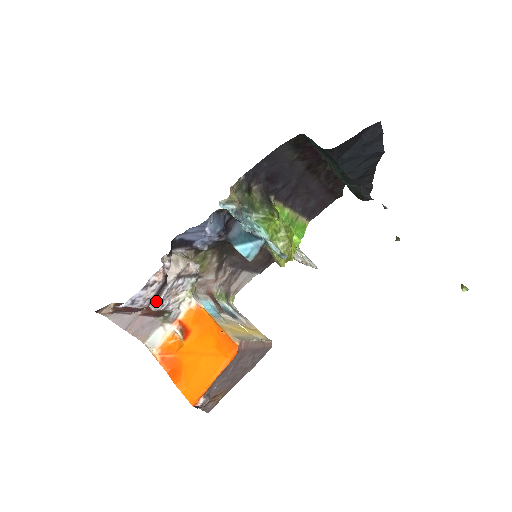
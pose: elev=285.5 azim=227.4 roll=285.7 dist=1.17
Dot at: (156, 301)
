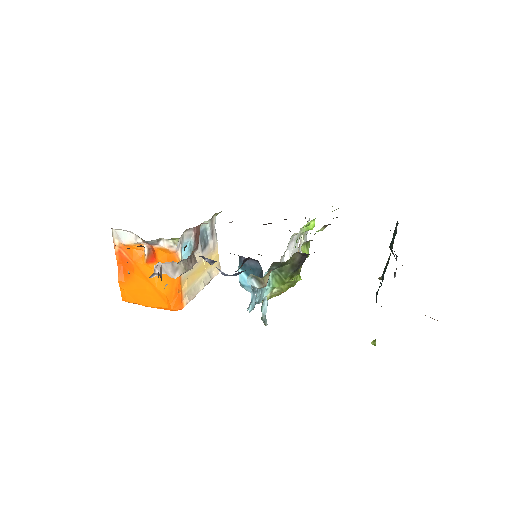
Dot at: occluded
